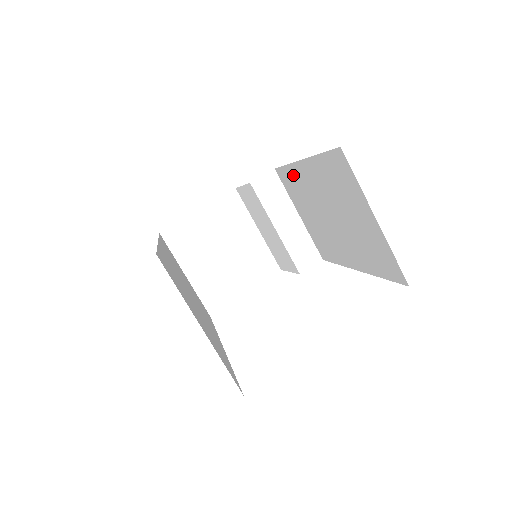
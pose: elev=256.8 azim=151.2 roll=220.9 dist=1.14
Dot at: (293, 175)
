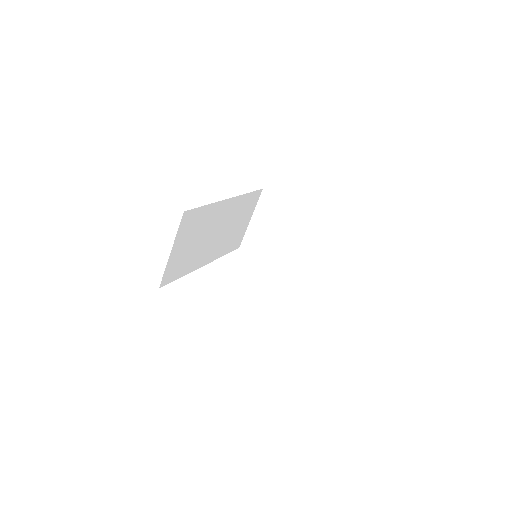
Dot at: occluded
